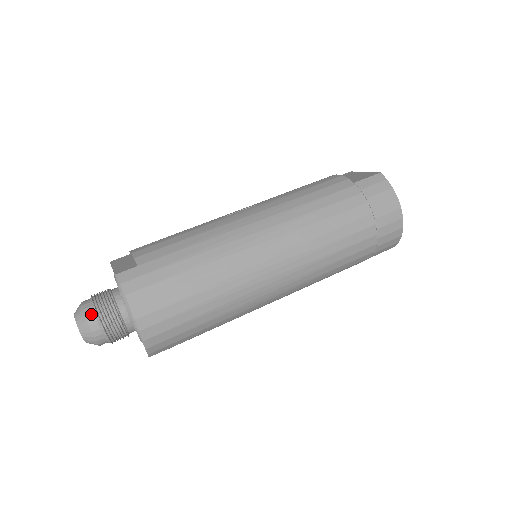
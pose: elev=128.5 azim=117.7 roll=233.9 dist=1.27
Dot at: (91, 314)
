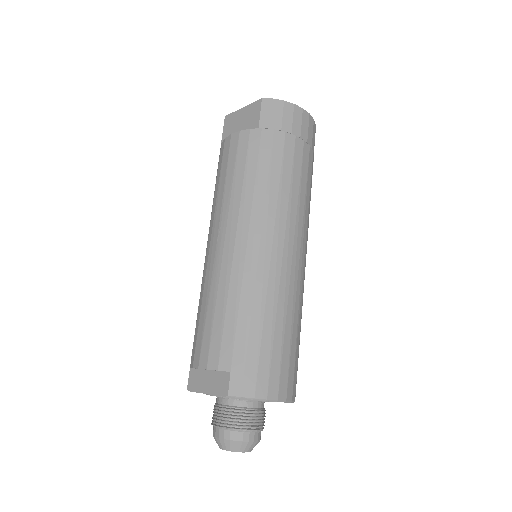
Dot at: (239, 435)
